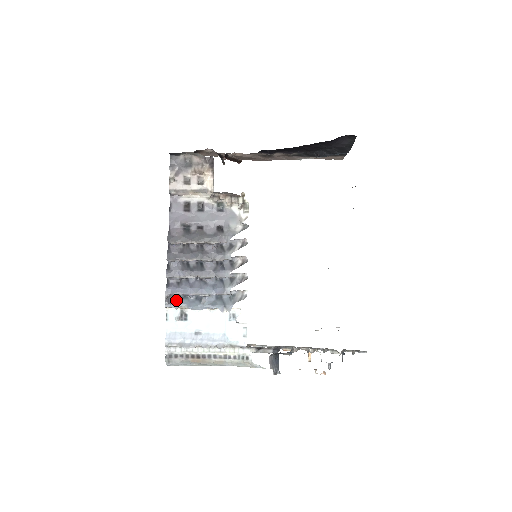
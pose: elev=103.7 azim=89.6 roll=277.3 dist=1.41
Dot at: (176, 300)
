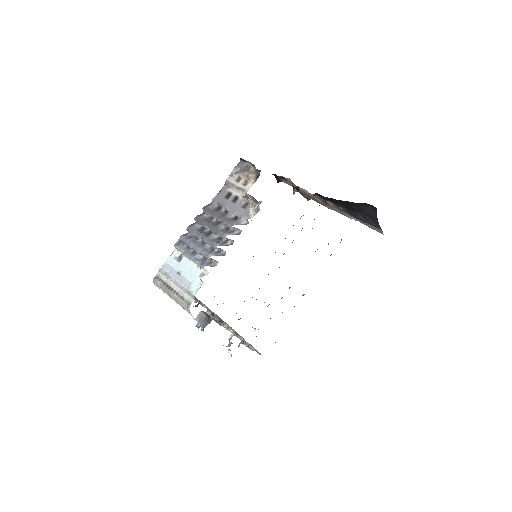
Dot at: (182, 246)
